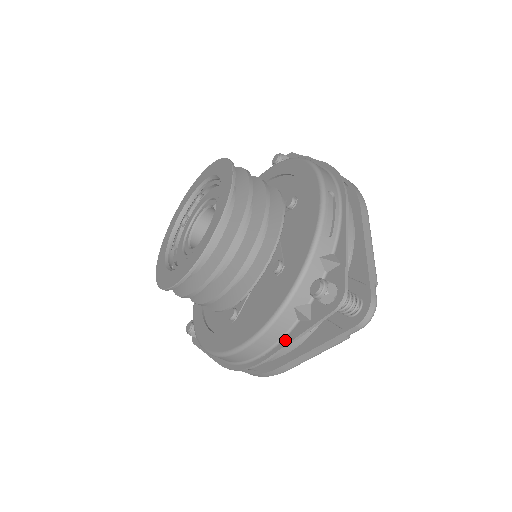
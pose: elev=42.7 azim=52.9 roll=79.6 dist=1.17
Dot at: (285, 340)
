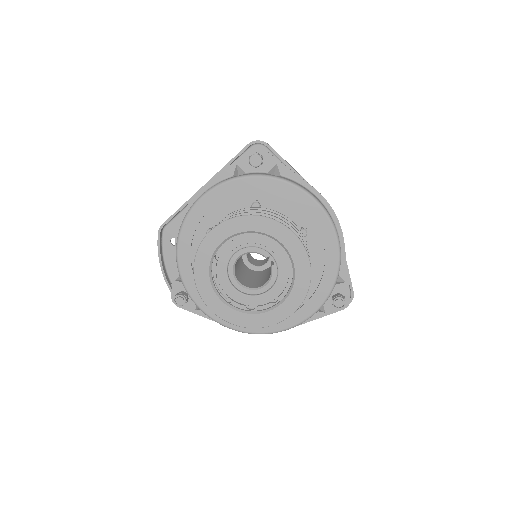
Dot at: occluded
